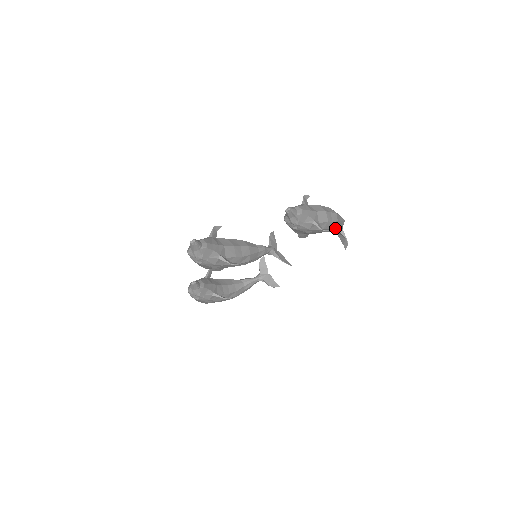
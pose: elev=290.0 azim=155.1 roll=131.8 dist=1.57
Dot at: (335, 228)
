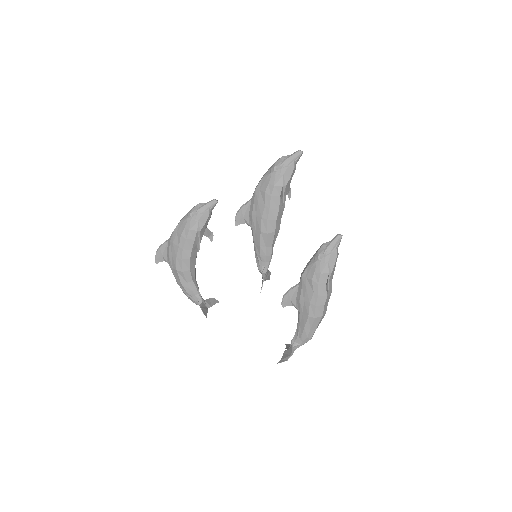
Dot at: (310, 323)
